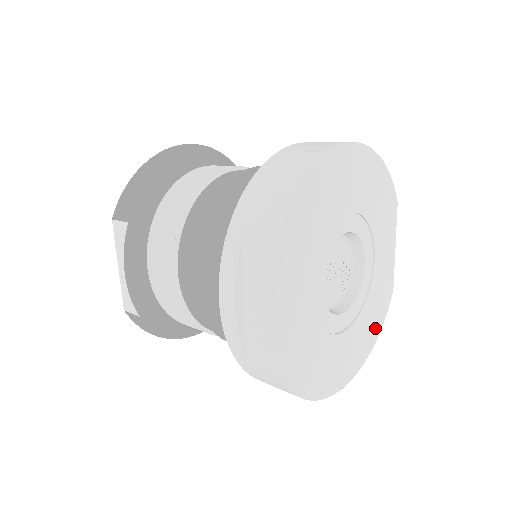
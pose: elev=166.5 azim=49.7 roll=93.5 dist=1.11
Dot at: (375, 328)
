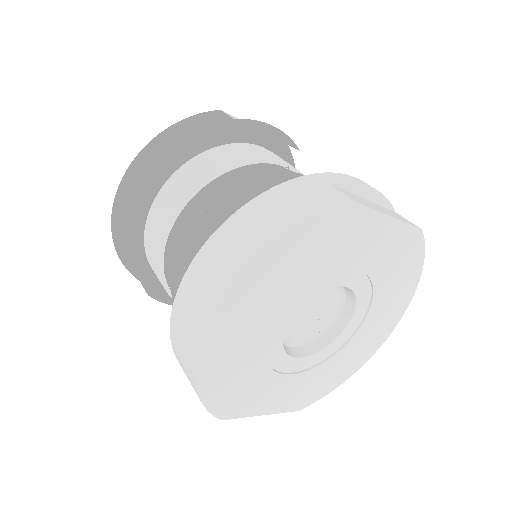
Dot at: (410, 274)
